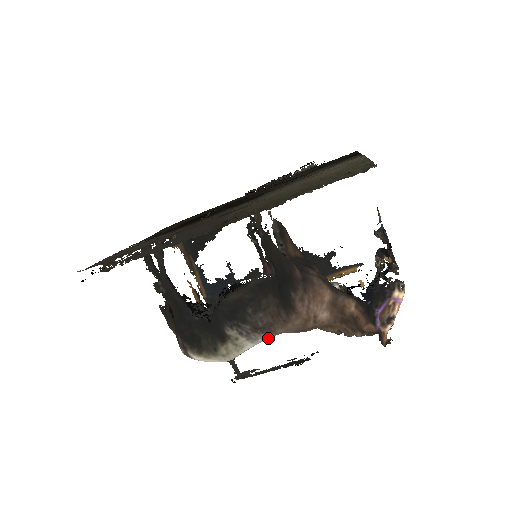
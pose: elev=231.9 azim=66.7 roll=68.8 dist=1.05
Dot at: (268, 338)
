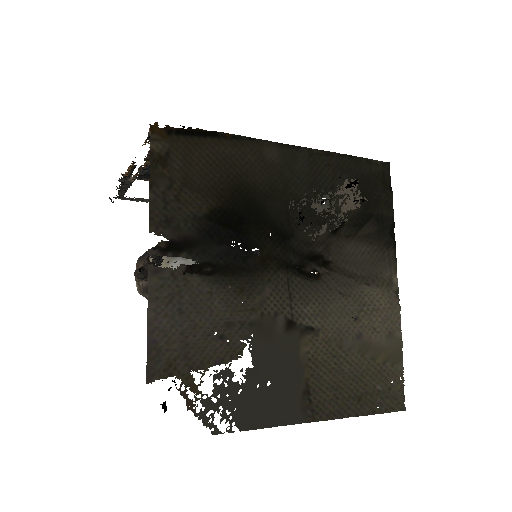
Dot at: occluded
